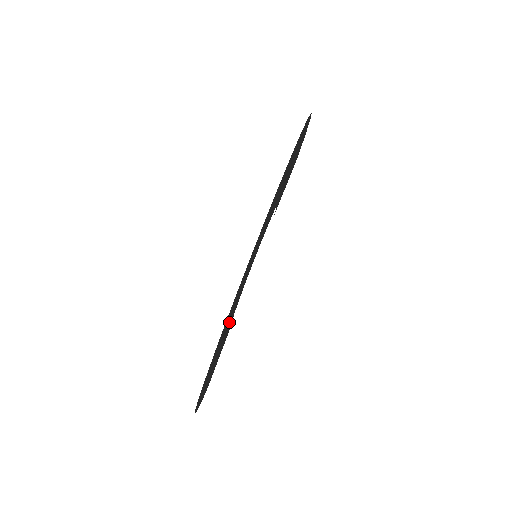
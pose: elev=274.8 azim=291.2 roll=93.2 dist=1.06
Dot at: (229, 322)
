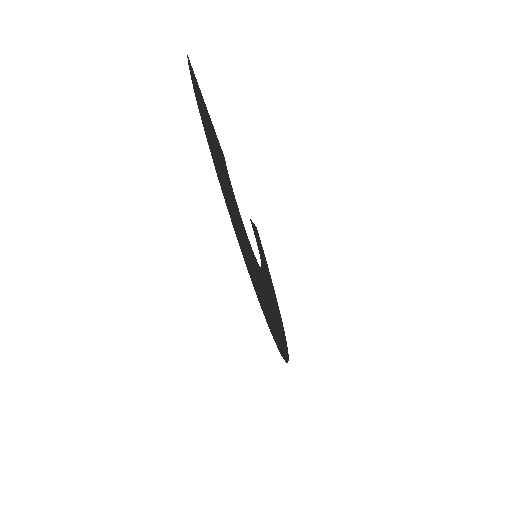
Dot at: (270, 291)
